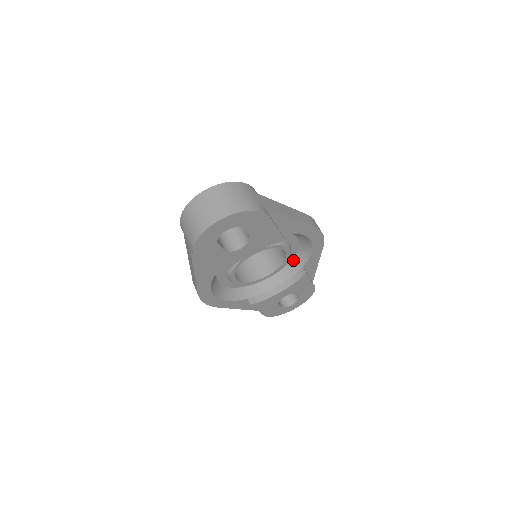
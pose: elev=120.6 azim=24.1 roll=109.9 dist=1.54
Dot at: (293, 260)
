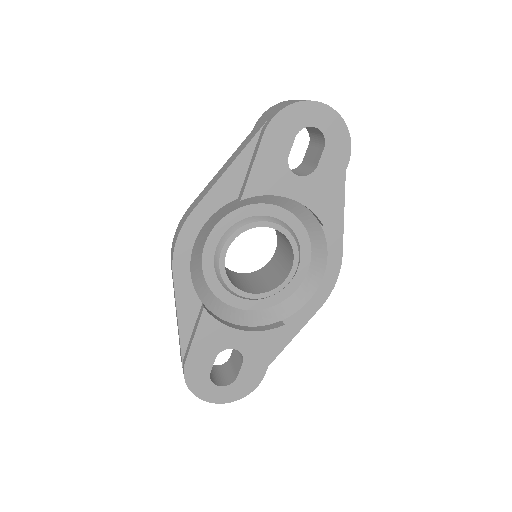
Dot at: (276, 306)
